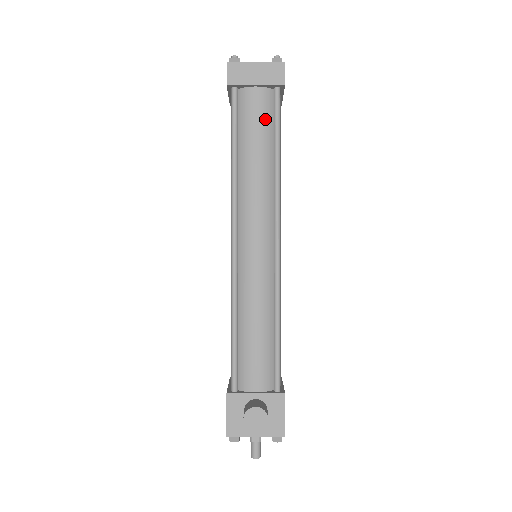
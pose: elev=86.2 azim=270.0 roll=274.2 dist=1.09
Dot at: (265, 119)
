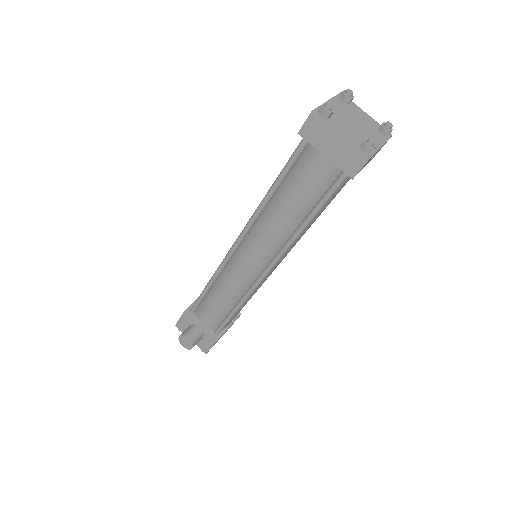
Dot at: (316, 188)
